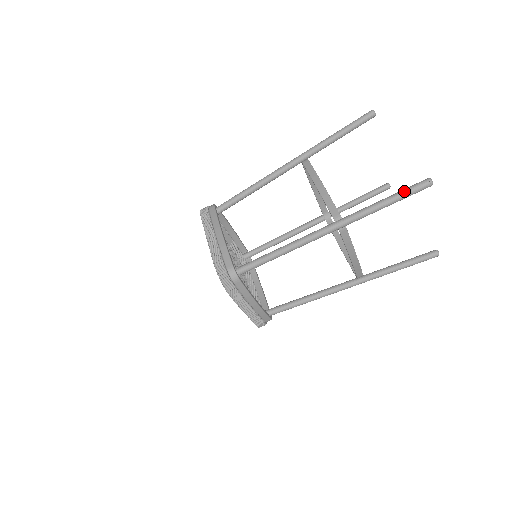
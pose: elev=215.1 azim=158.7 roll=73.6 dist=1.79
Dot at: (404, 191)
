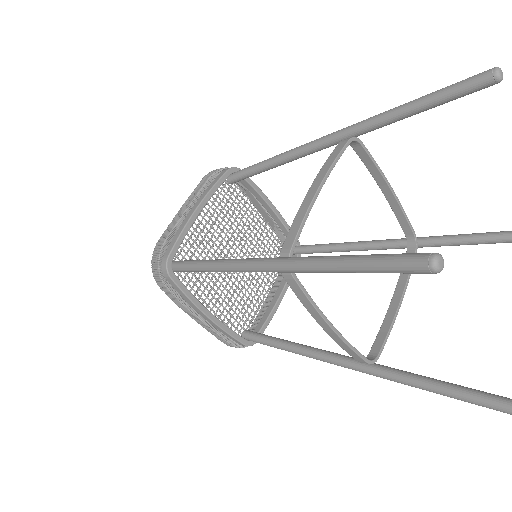
Dot at: (376, 257)
